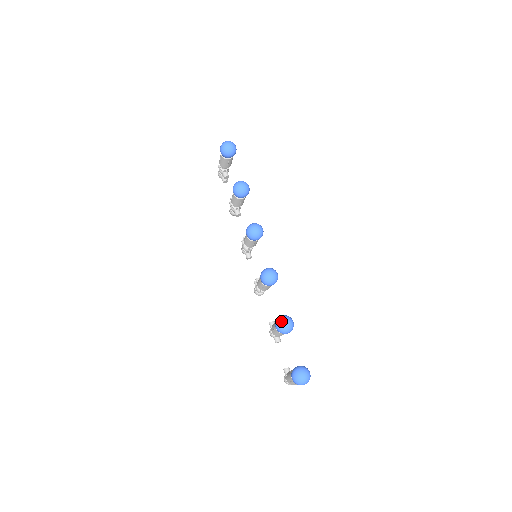
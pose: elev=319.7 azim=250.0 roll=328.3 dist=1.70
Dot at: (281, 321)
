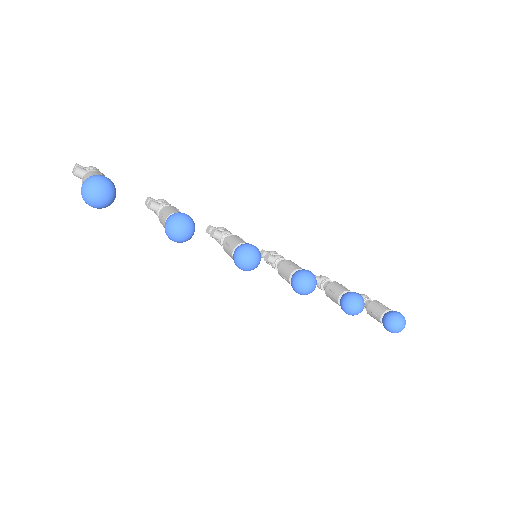
Dot at: (352, 312)
